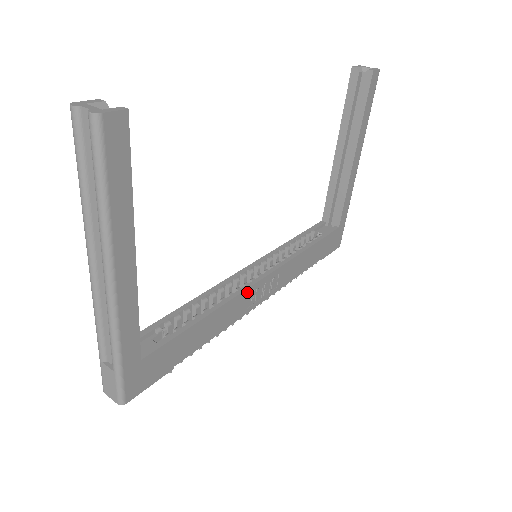
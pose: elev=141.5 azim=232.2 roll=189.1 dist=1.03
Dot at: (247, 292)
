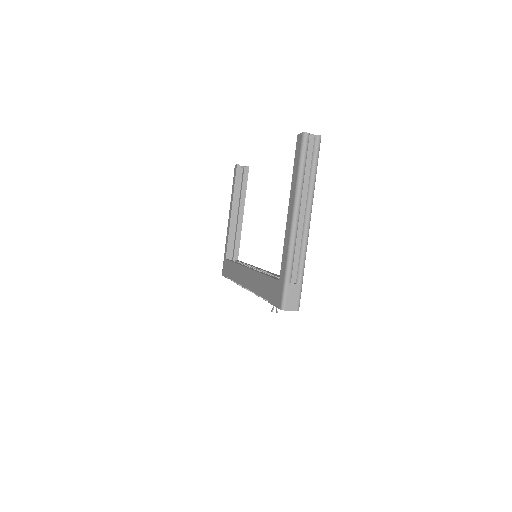
Dot at: occluded
